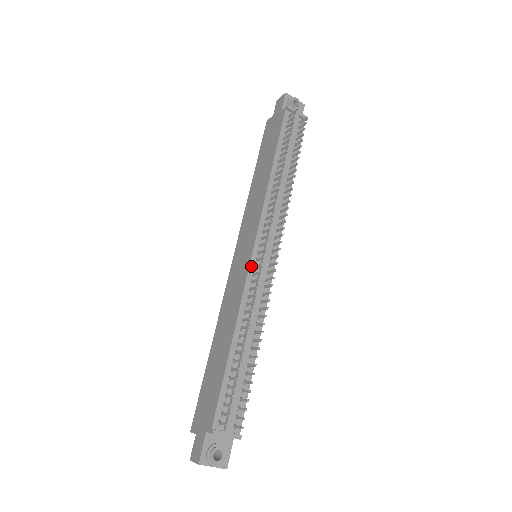
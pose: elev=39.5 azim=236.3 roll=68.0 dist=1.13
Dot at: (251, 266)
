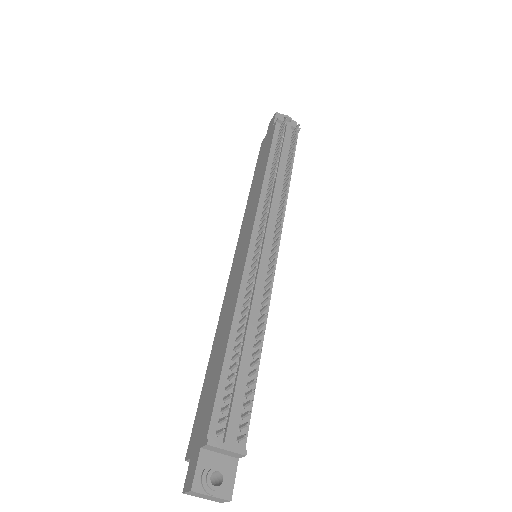
Dot at: (248, 258)
